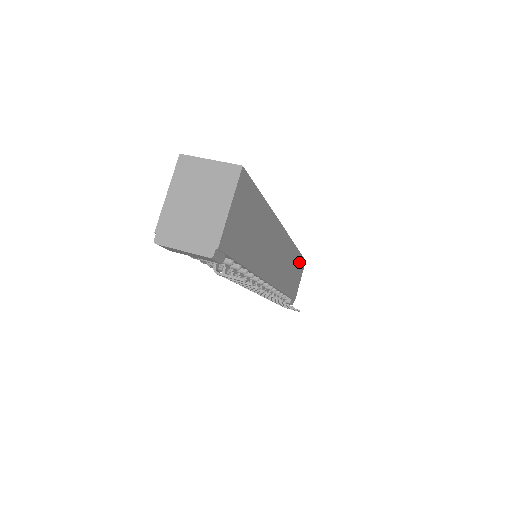
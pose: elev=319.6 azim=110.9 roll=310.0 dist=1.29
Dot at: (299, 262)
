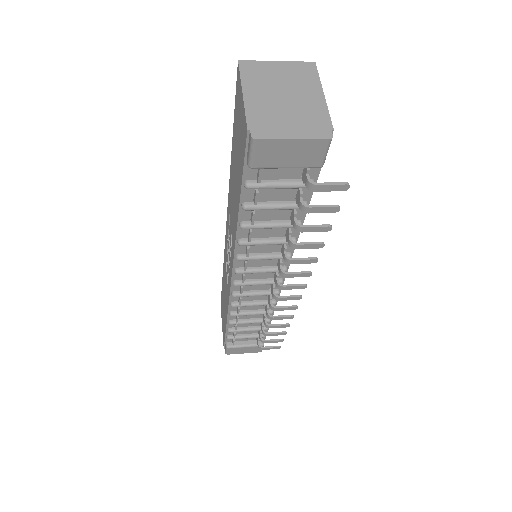
Dot at: occluded
